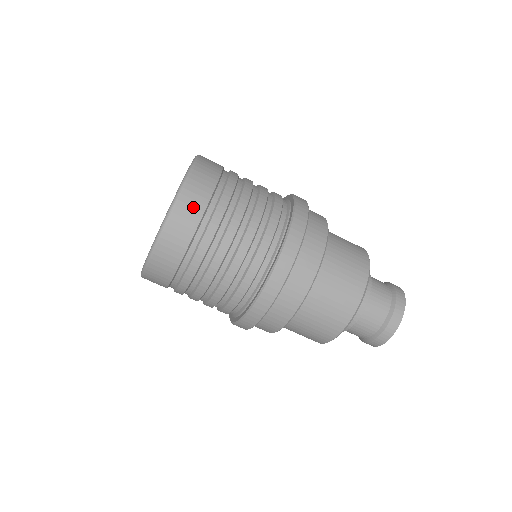
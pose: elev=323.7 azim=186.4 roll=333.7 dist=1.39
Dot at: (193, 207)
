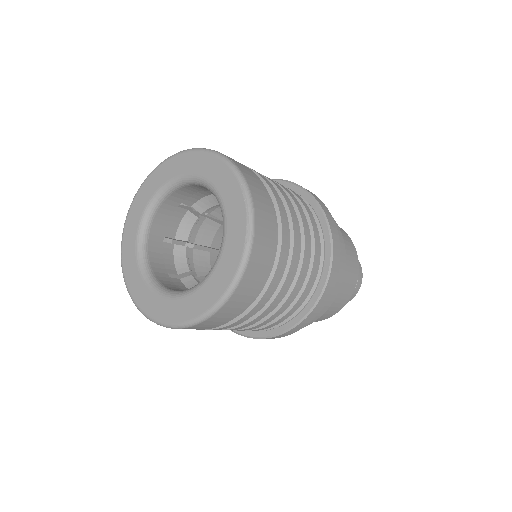
Dot at: (267, 238)
